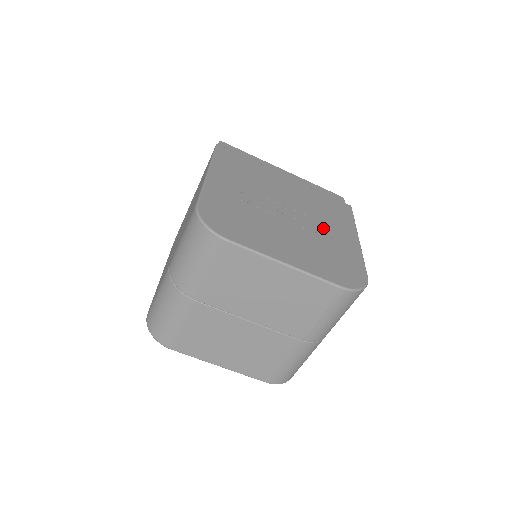
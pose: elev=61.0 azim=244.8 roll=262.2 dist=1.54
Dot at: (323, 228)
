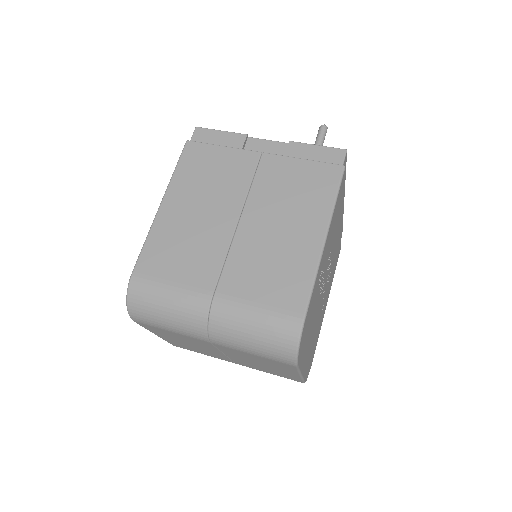
Dot at: occluded
